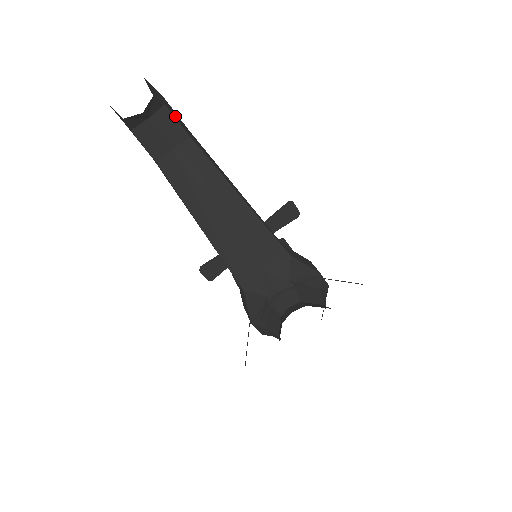
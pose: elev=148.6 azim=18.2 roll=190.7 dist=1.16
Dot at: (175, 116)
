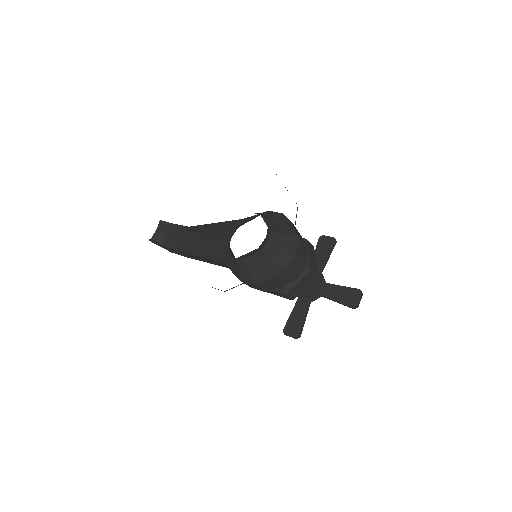
Dot at: (181, 225)
